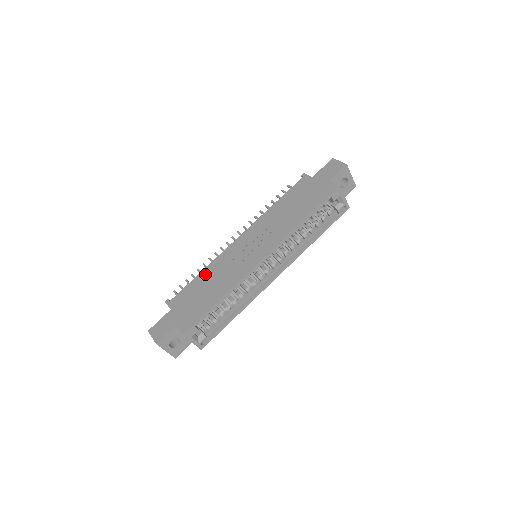
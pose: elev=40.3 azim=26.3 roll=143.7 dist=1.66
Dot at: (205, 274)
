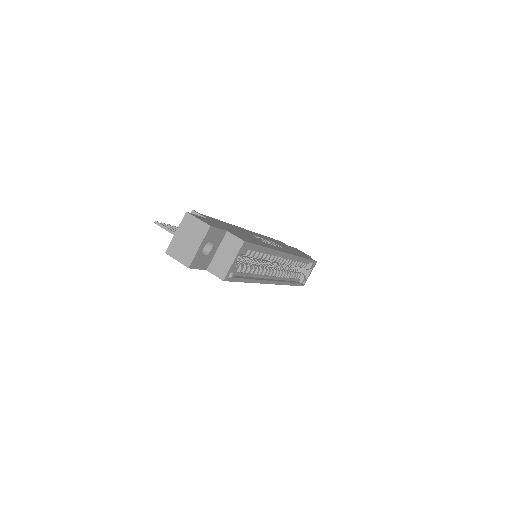
Dot at: occluded
